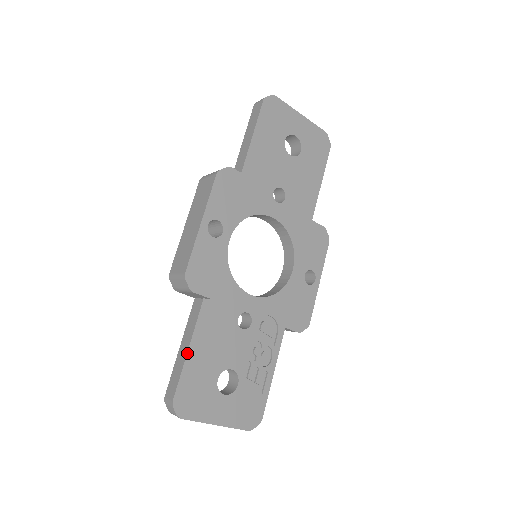
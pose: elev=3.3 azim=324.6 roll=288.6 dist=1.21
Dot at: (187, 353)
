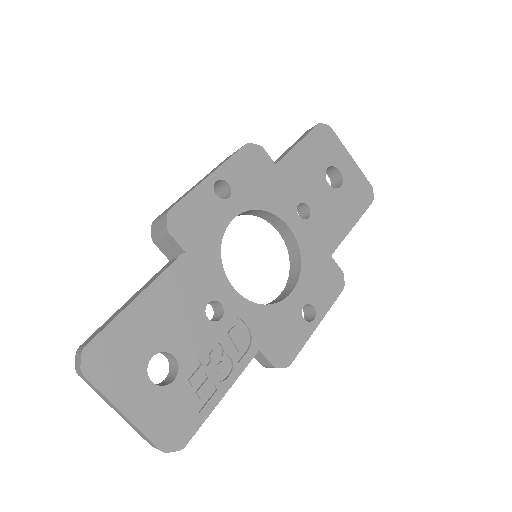
Dot at: (131, 302)
